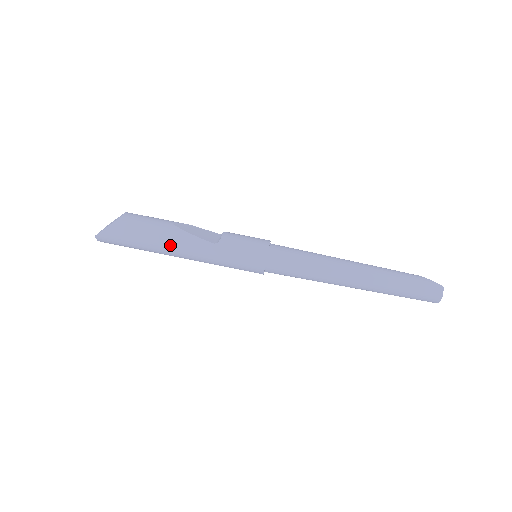
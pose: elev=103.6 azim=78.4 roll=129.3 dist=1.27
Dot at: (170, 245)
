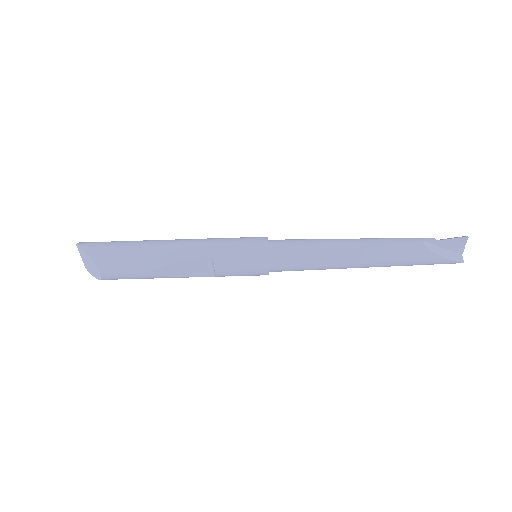
Dot at: occluded
